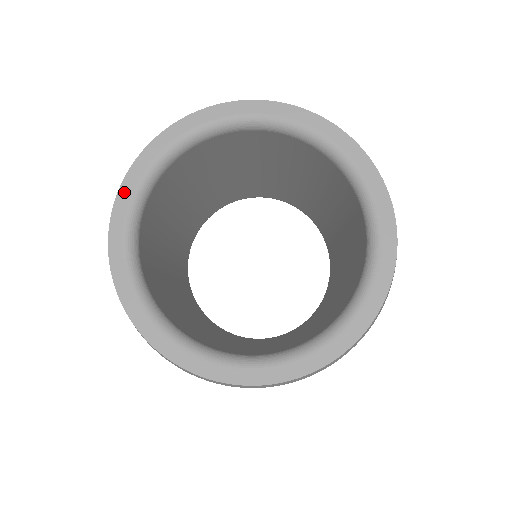
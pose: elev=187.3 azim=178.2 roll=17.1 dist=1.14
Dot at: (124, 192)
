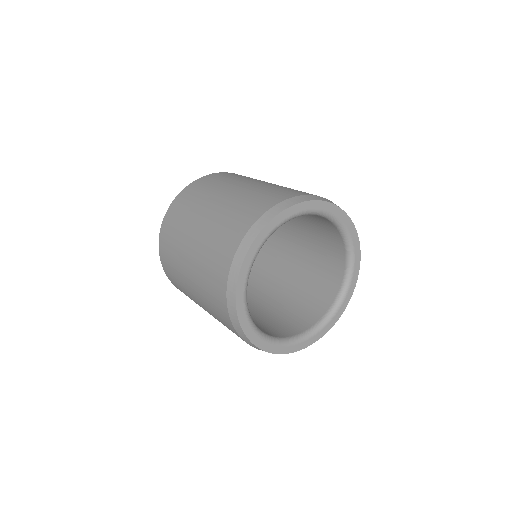
Dot at: (245, 265)
